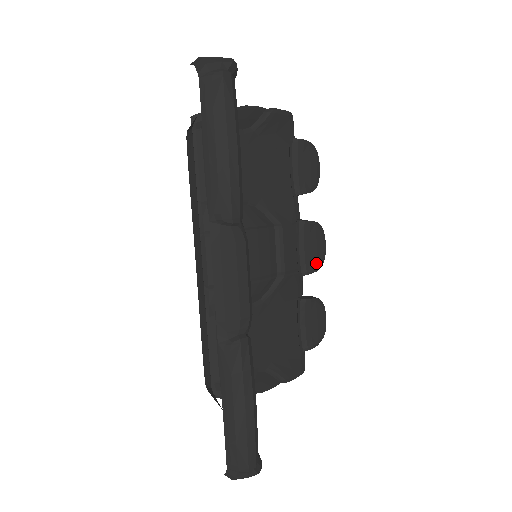
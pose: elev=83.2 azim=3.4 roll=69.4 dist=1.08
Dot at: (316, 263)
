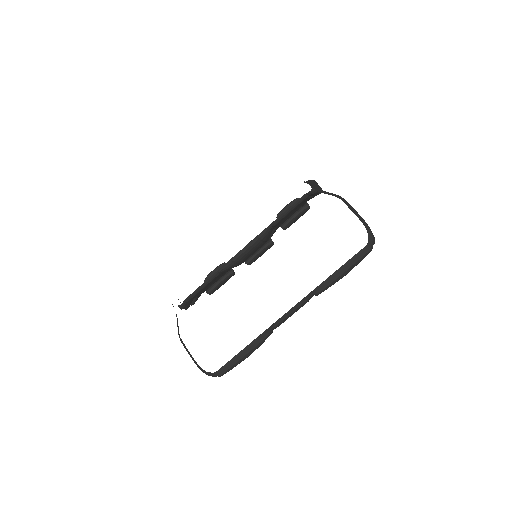
Dot at: occluded
